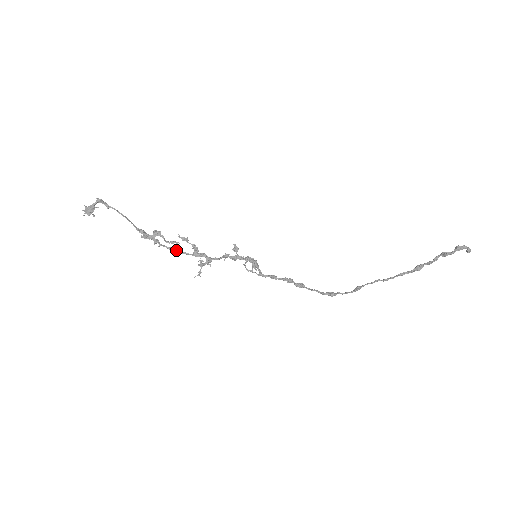
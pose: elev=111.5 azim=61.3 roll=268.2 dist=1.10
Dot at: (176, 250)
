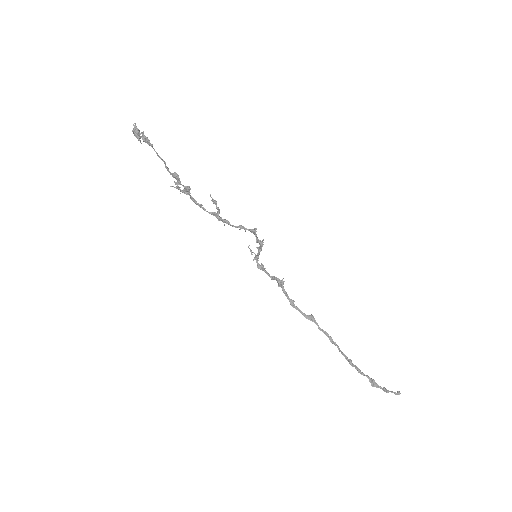
Dot at: occluded
